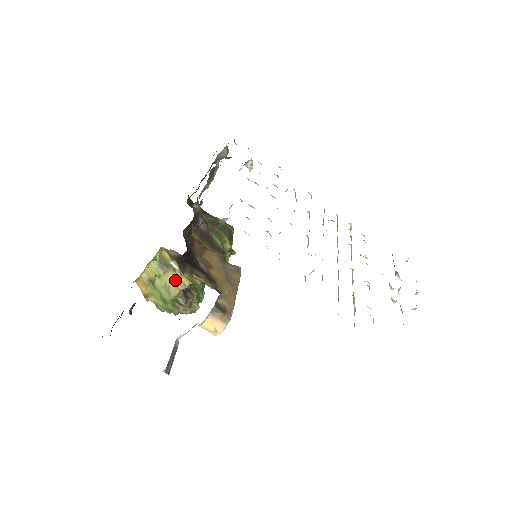
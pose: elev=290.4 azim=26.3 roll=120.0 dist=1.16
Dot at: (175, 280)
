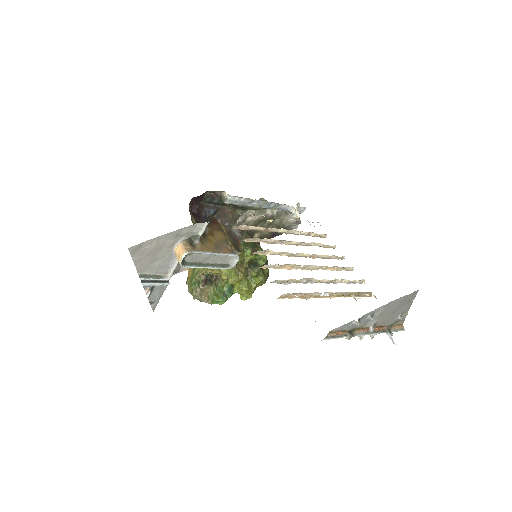
Dot at: occluded
